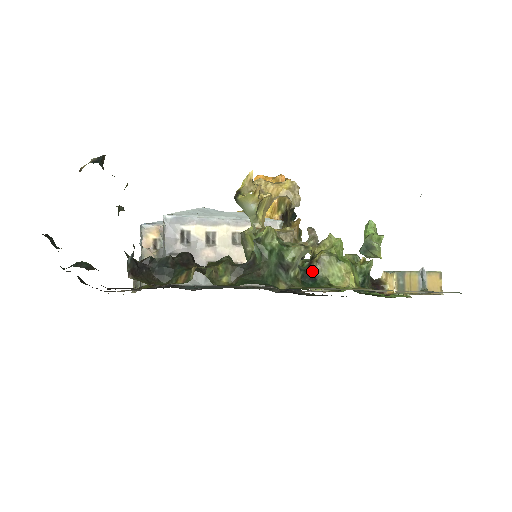
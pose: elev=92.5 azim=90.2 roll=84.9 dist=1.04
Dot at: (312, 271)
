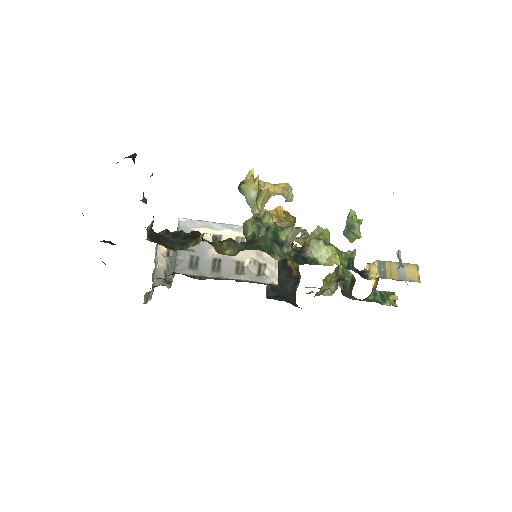
Dot at: (303, 253)
